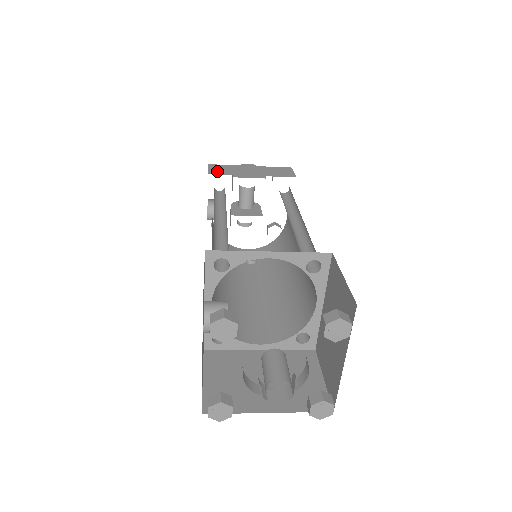
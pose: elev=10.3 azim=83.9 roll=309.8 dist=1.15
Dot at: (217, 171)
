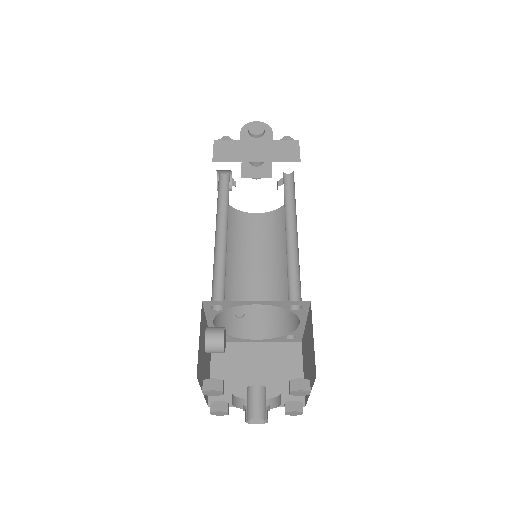
Dot at: (222, 155)
